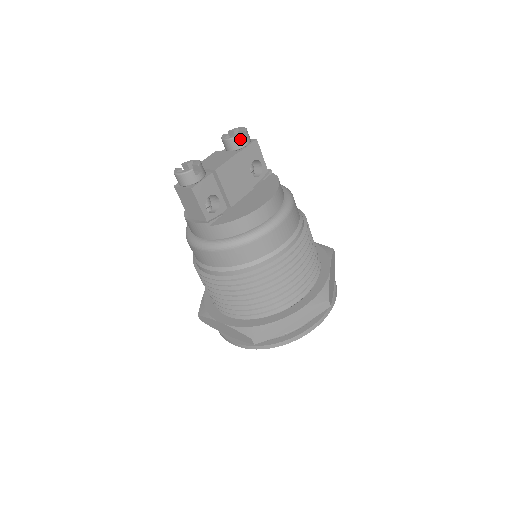
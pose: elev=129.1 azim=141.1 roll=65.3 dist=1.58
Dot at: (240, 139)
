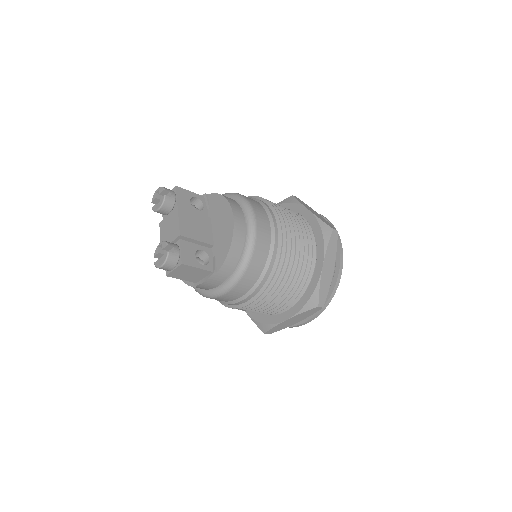
Dot at: (168, 198)
